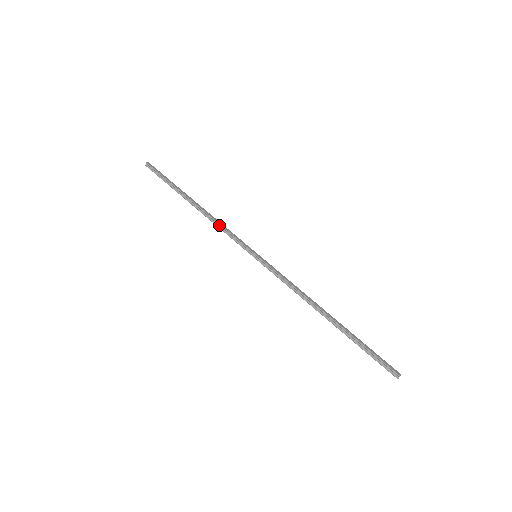
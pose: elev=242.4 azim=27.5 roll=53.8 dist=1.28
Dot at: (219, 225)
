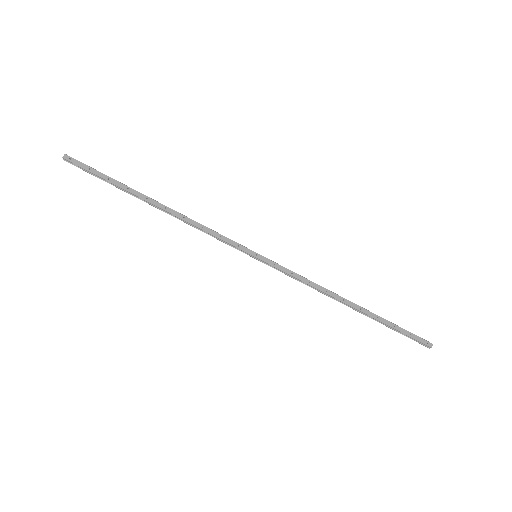
Dot at: (199, 228)
